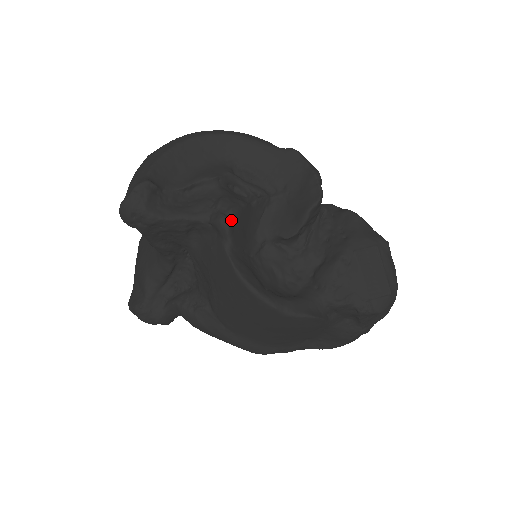
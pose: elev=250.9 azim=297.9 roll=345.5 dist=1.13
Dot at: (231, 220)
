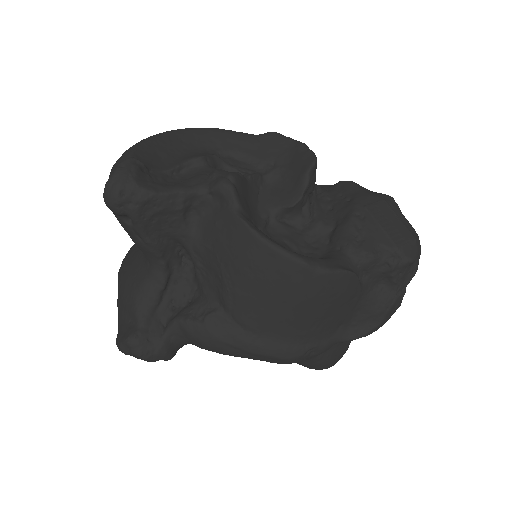
Dot at: (233, 184)
